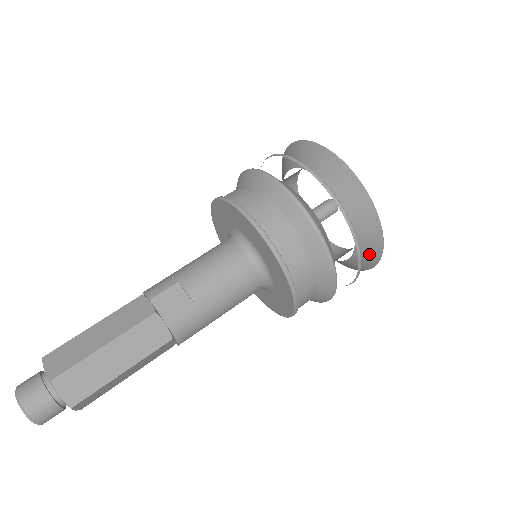
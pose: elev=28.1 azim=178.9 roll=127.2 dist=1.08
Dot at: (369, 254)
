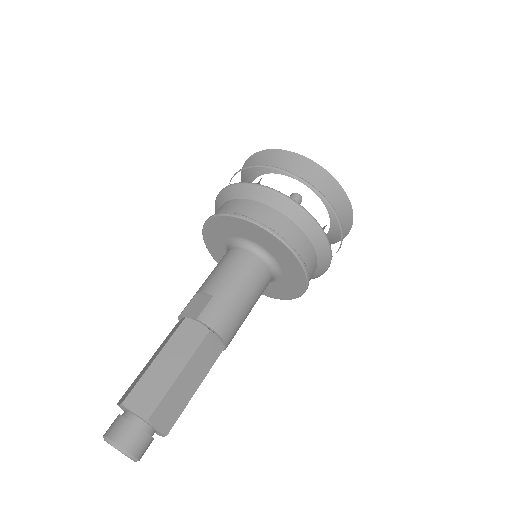
Dot at: (333, 193)
